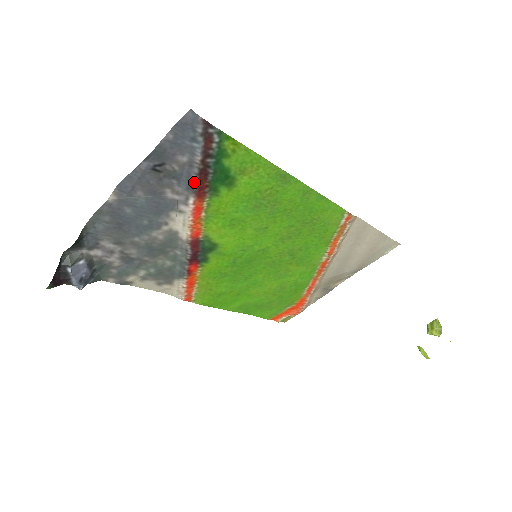
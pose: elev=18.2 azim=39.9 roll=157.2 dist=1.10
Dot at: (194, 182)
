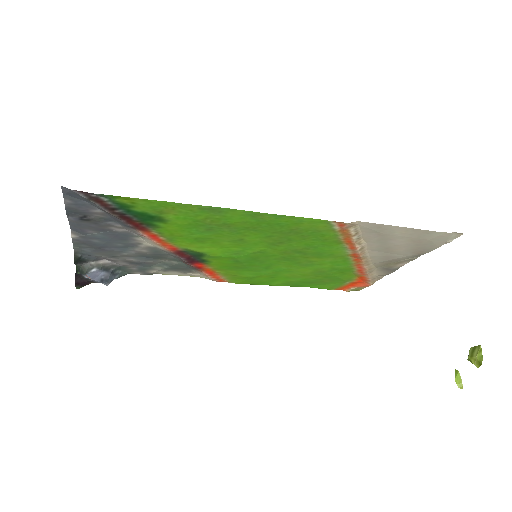
Dot at: (125, 223)
